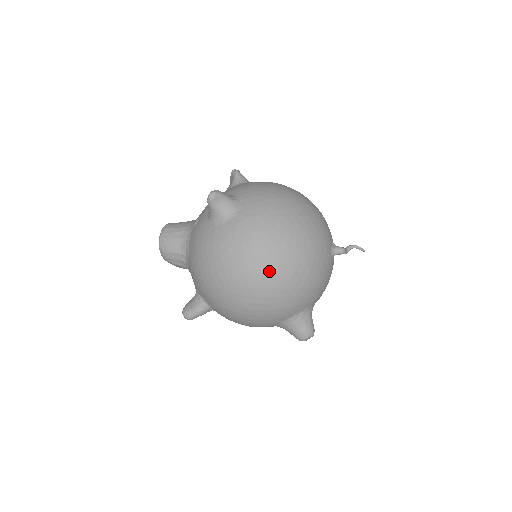
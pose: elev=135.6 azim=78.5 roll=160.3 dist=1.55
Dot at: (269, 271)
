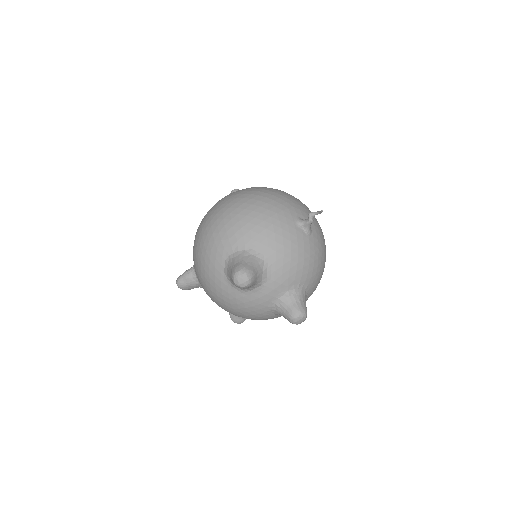
Dot at: (228, 201)
